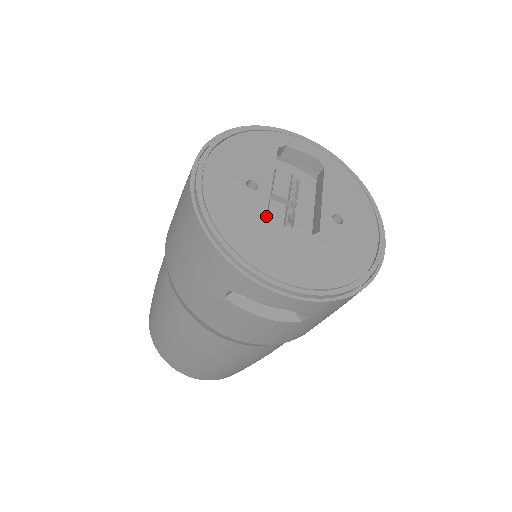
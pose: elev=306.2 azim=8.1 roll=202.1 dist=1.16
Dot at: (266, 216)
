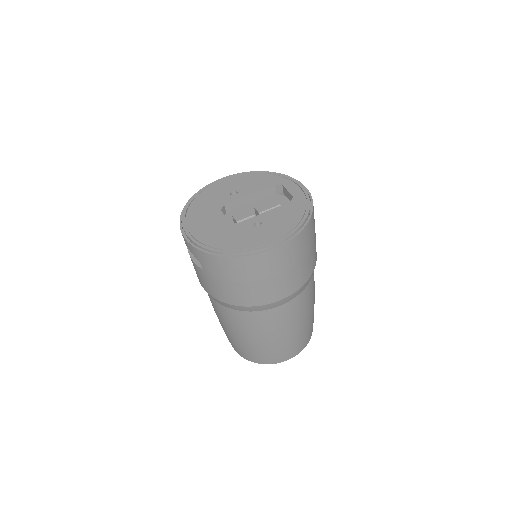
Dot at: (221, 206)
